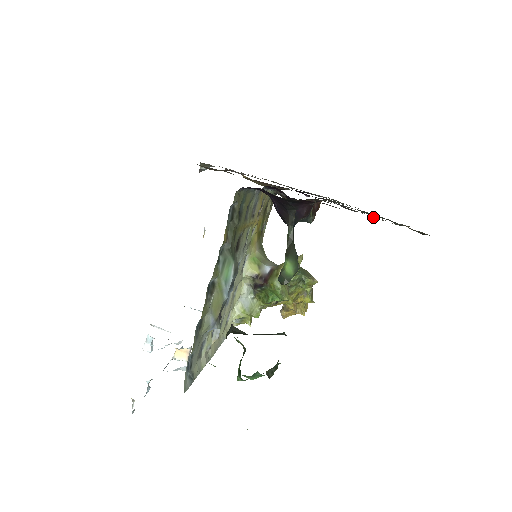
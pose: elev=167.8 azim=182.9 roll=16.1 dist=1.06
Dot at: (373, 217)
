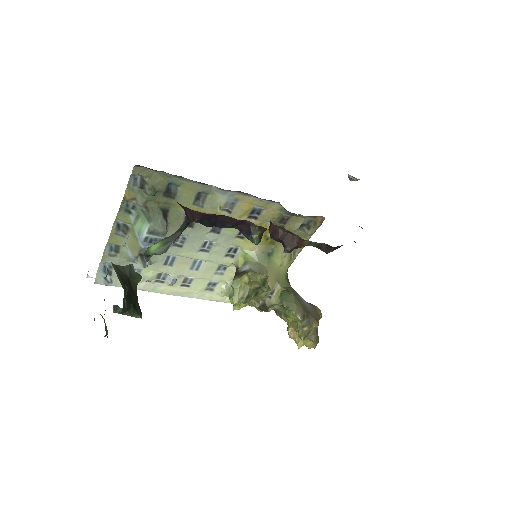
Dot at: occluded
